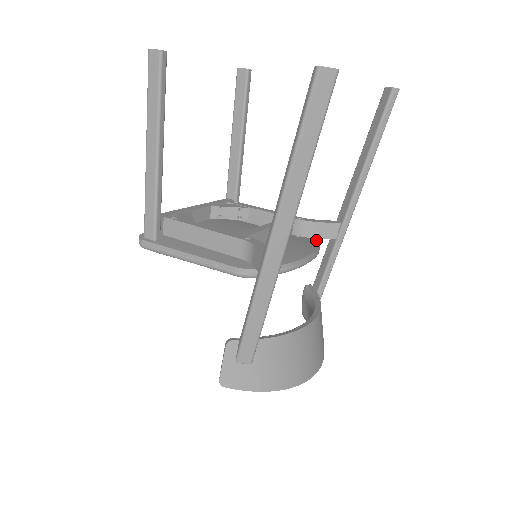
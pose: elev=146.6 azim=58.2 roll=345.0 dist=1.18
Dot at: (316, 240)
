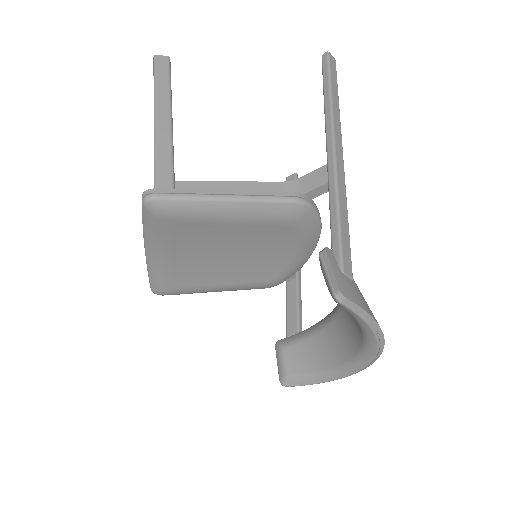
Dot at: occluded
